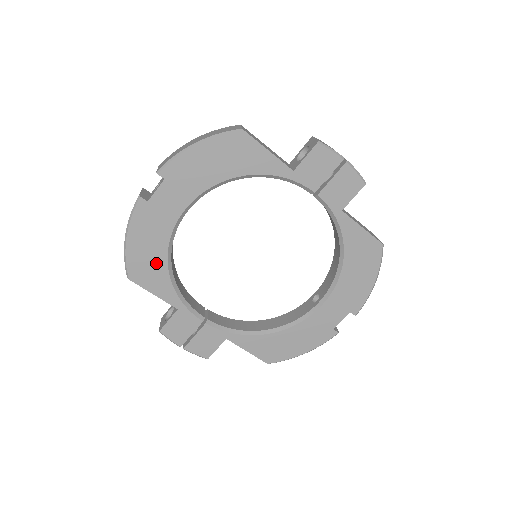
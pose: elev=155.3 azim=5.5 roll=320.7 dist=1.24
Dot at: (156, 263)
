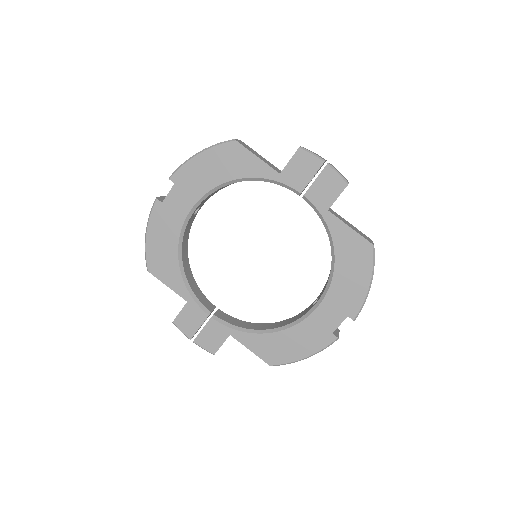
Dot at: (169, 257)
